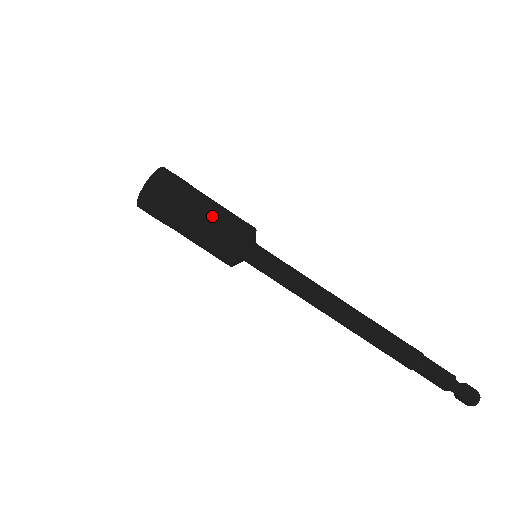
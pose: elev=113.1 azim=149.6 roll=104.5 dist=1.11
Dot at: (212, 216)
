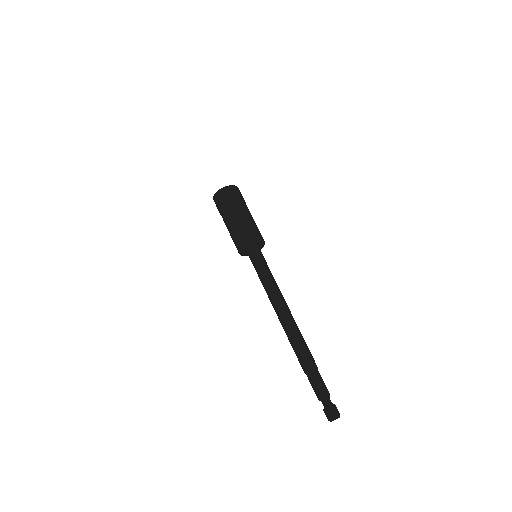
Dot at: (244, 220)
